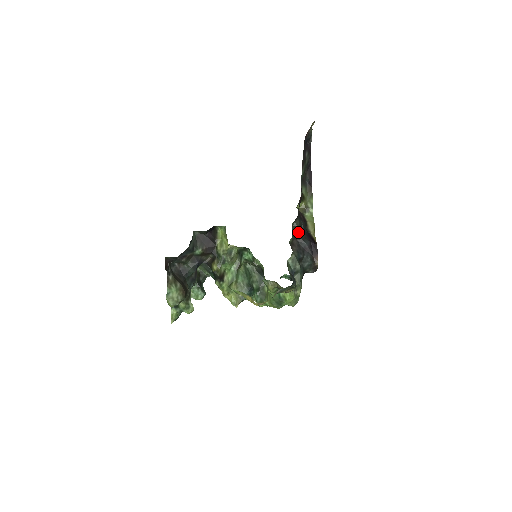
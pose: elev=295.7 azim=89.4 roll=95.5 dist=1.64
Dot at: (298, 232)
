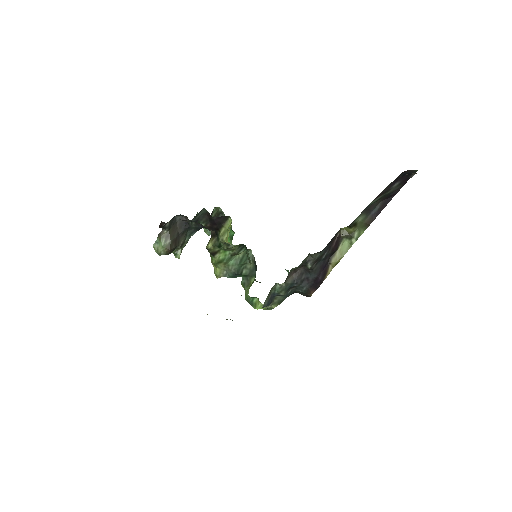
Dot at: (309, 264)
